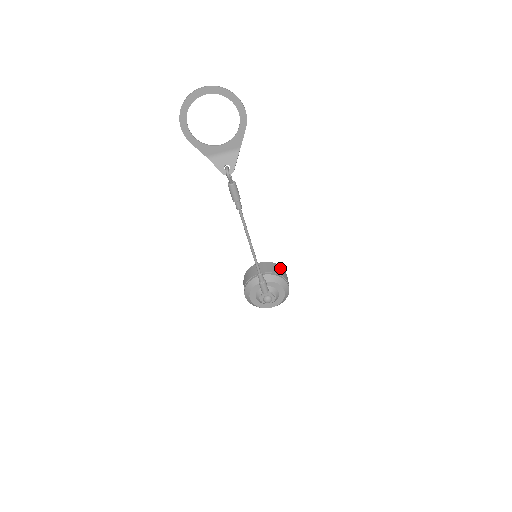
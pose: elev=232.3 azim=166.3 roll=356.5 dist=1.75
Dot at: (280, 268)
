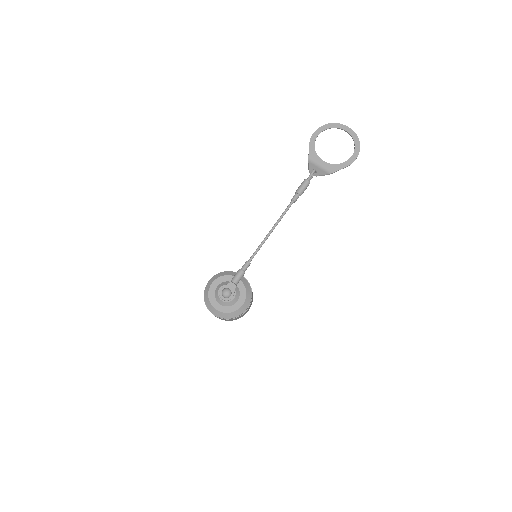
Dot at: occluded
